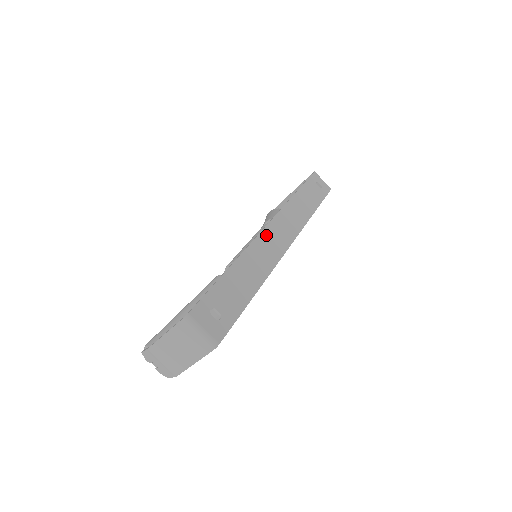
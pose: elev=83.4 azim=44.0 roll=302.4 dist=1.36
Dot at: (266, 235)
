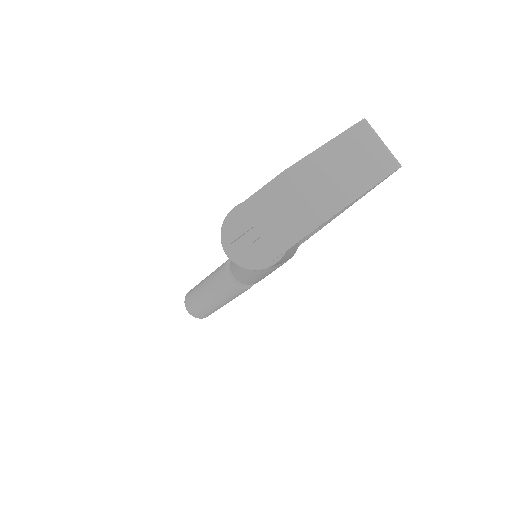
Dot at: occluded
